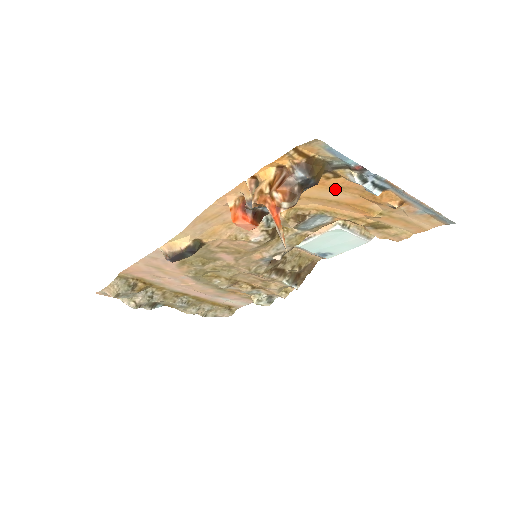
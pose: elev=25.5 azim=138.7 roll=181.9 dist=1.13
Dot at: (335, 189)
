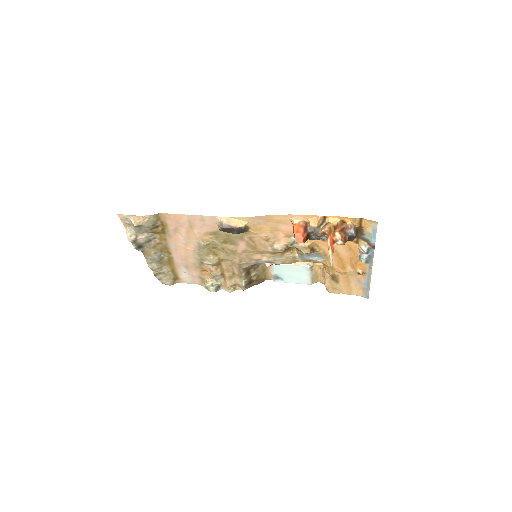
Dot at: (347, 247)
